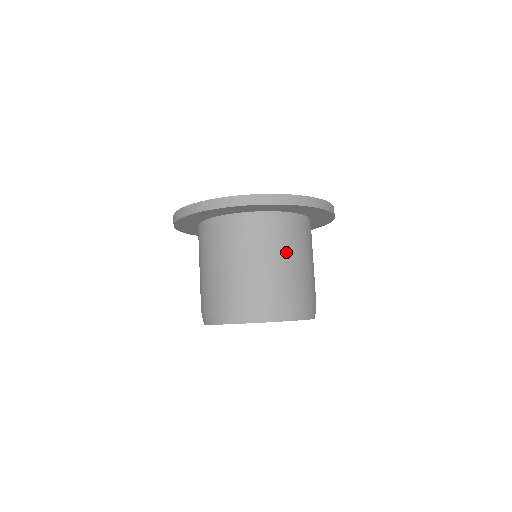
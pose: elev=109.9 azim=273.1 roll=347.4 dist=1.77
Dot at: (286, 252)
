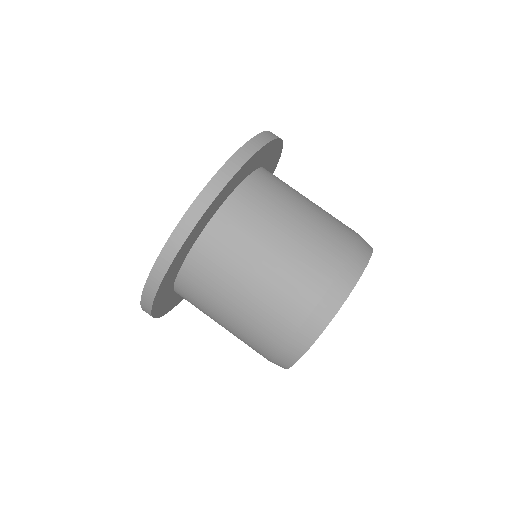
Dot at: (251, 263)
